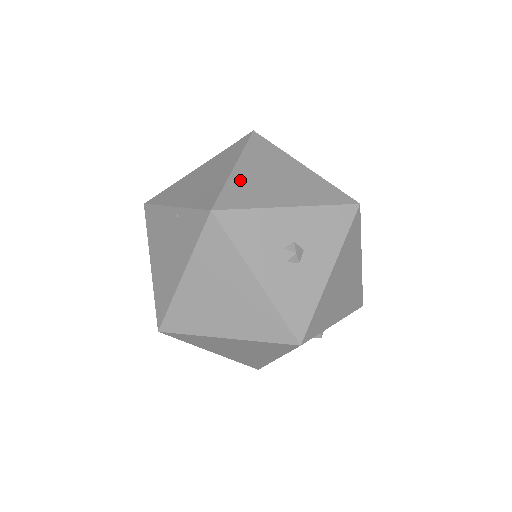
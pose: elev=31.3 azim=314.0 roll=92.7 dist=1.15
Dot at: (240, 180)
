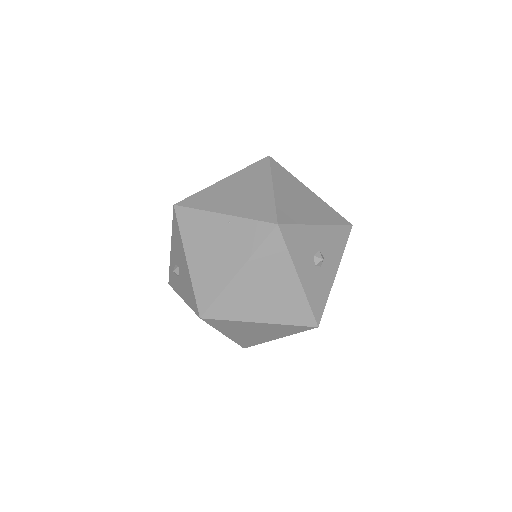
Dot at: (282, 200)
